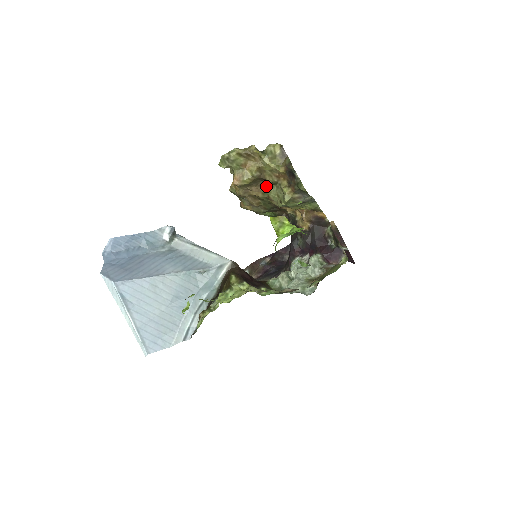
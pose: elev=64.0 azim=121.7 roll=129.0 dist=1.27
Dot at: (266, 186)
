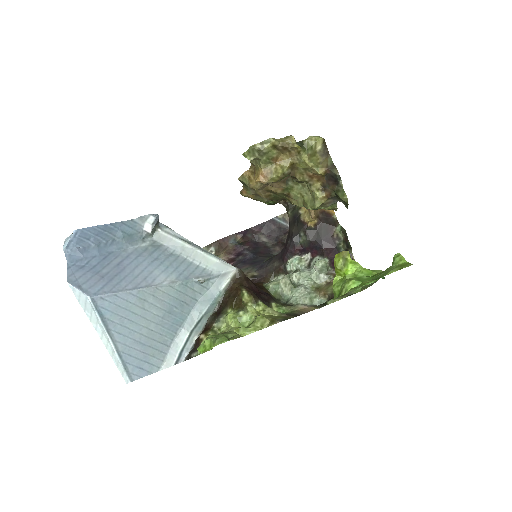
Dot at: (290, 183)
